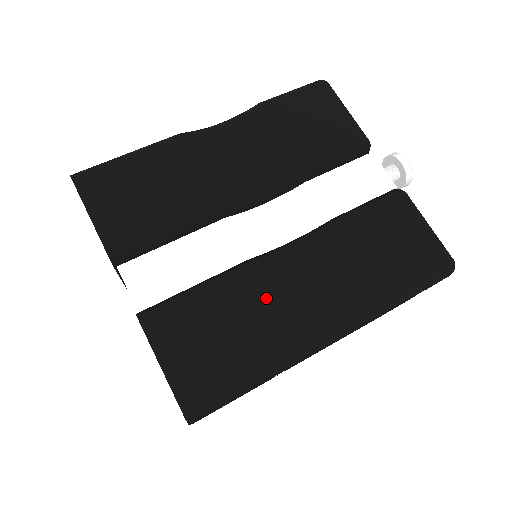
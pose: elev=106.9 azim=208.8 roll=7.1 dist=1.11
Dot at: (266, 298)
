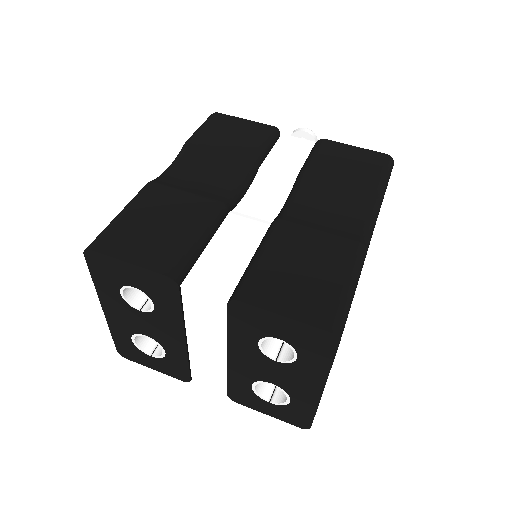
Dot at: (308, 233)
